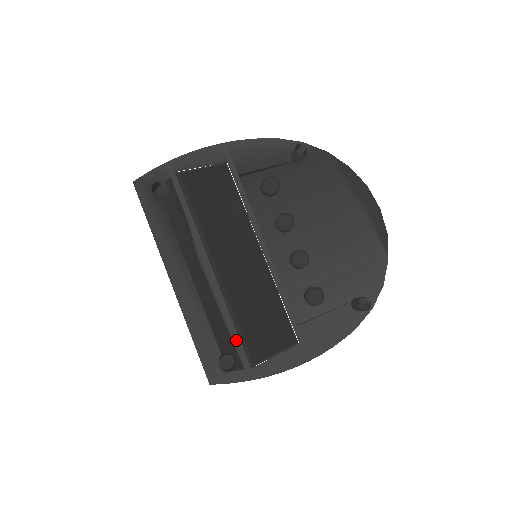
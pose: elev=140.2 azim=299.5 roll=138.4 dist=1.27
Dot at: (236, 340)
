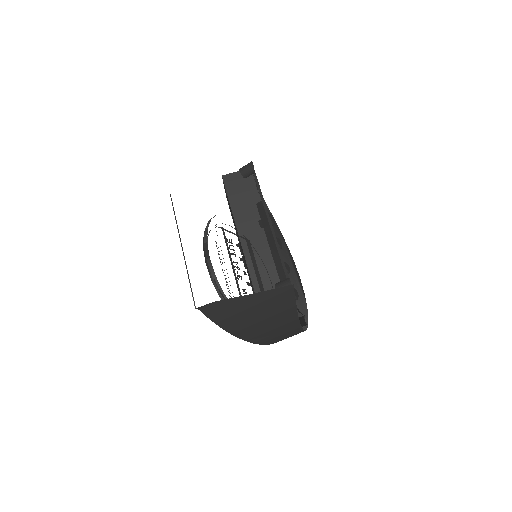
Dot at: occluded
